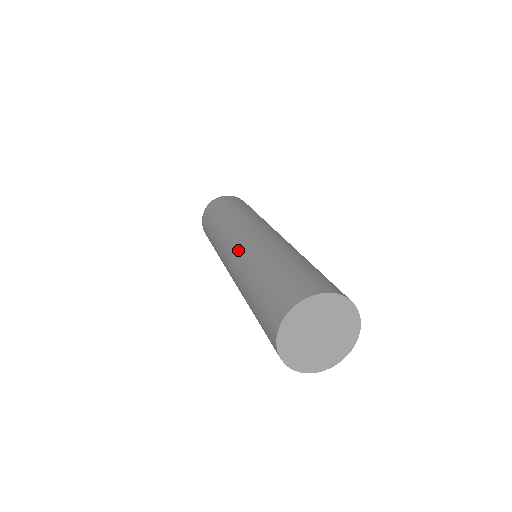
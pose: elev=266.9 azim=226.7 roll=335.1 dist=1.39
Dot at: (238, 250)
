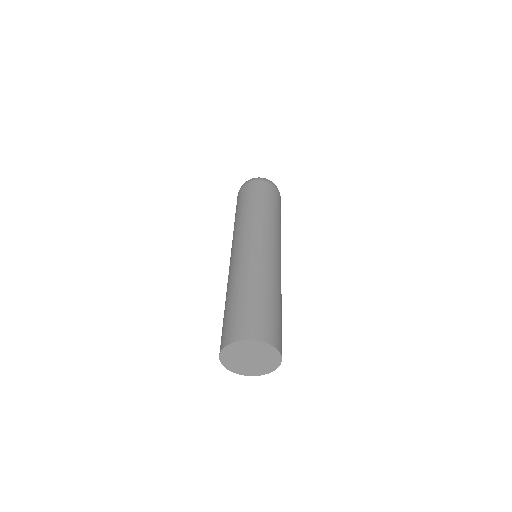
Dot at: (237, 257)
